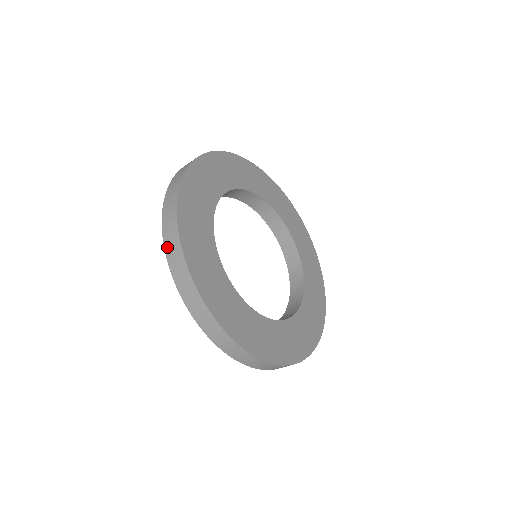
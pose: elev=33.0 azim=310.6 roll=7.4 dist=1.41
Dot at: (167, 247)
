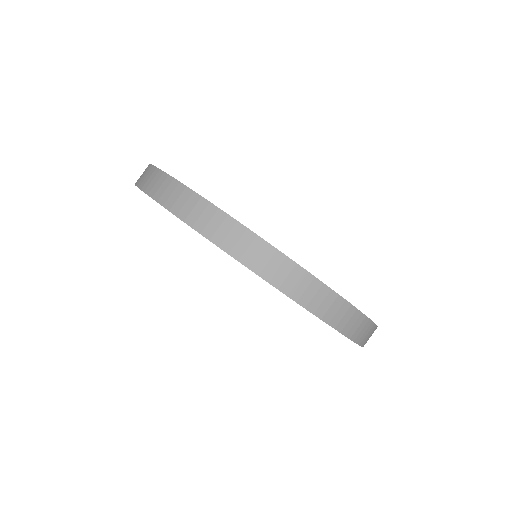
Dot at: occluded
